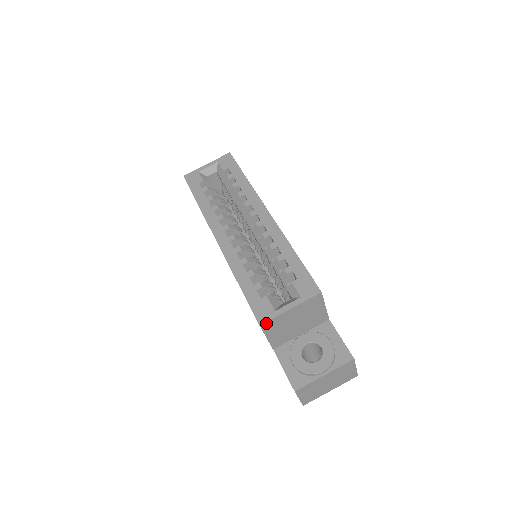
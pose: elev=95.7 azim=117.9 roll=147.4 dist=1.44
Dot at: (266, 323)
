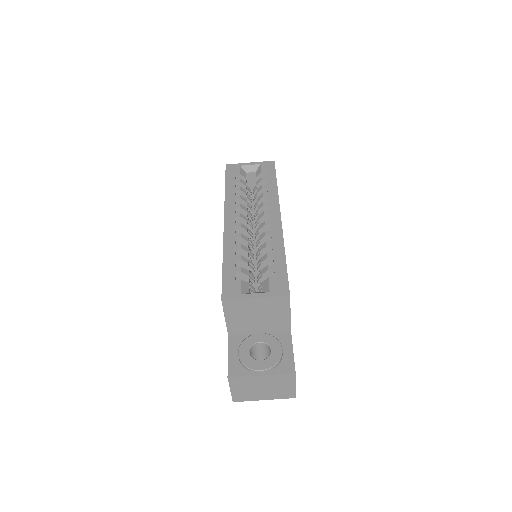
Dot at: (228, 301)
